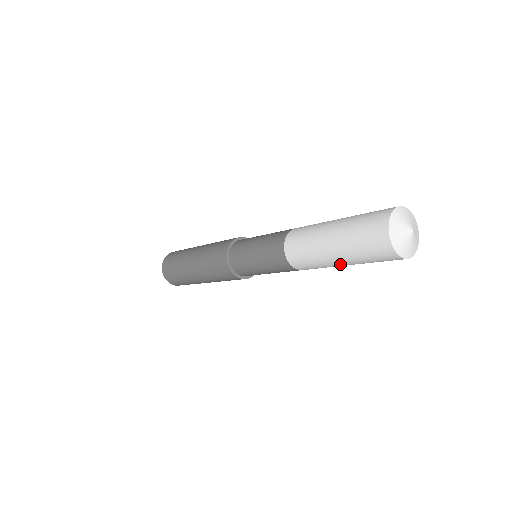
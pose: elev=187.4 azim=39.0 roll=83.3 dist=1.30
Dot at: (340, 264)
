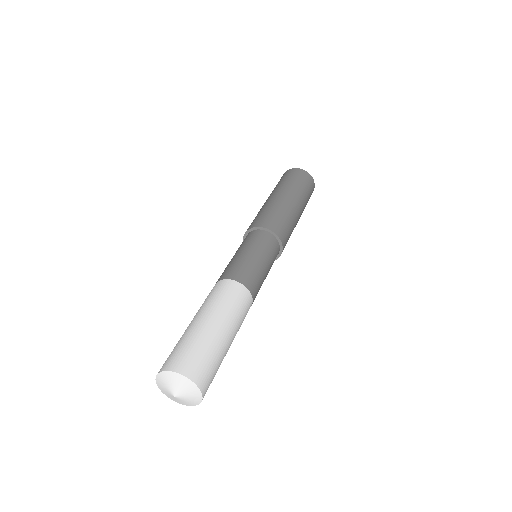
Dot at: occluded
